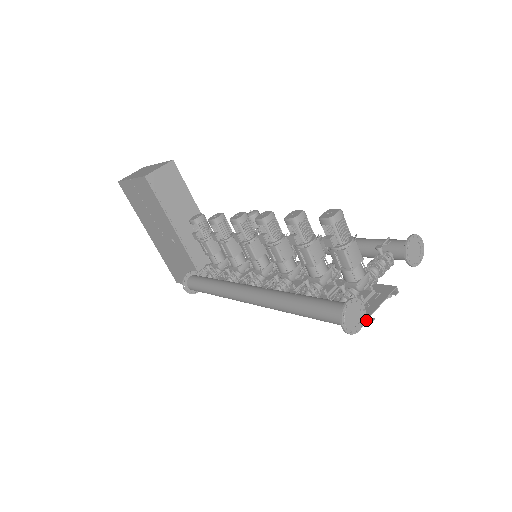
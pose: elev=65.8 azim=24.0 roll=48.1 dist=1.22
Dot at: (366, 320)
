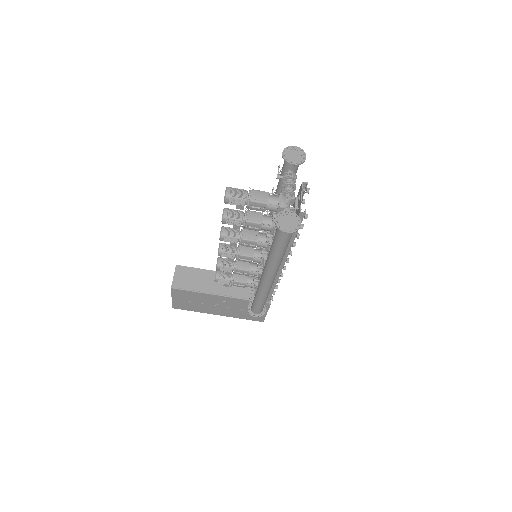
Dot at: (303, 215)
